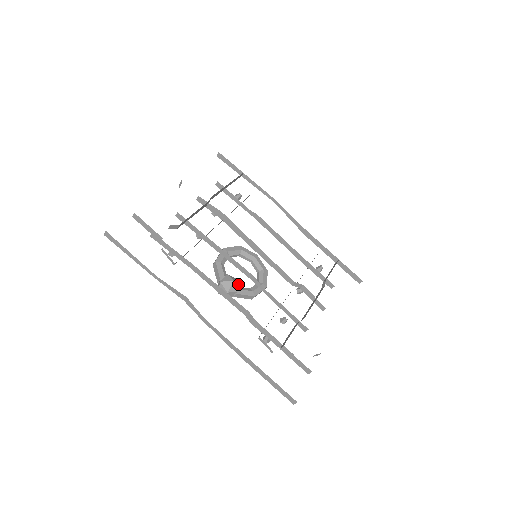
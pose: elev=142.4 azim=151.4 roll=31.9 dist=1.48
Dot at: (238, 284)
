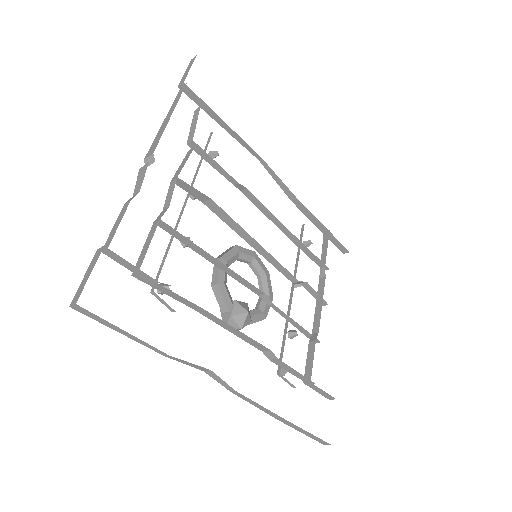
Dot at: occluded
